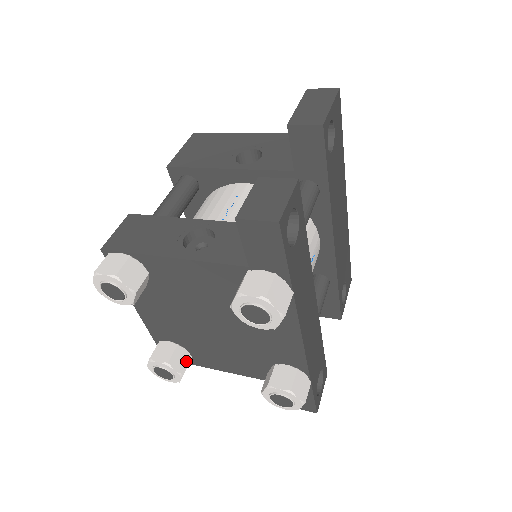
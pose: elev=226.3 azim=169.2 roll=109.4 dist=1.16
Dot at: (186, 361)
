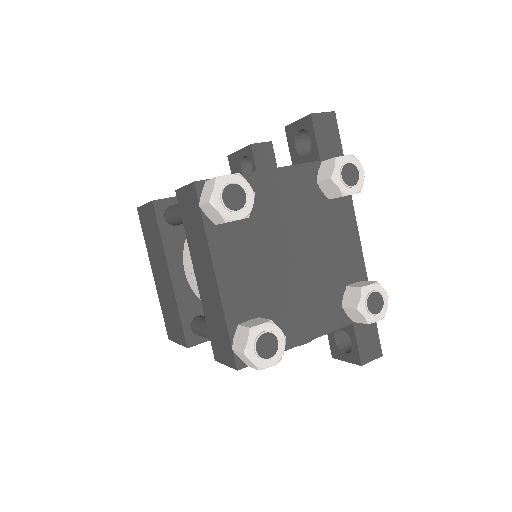
Dot at: occluded
